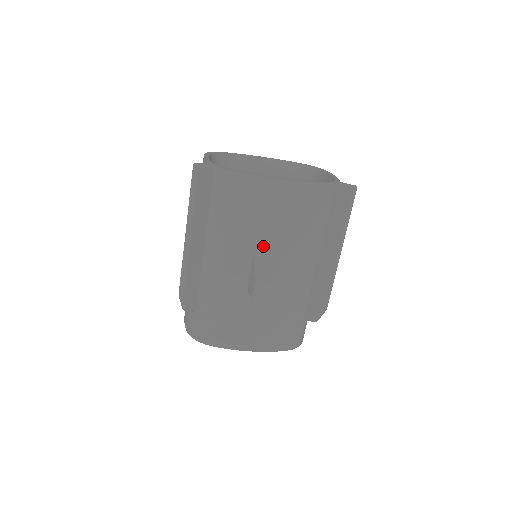
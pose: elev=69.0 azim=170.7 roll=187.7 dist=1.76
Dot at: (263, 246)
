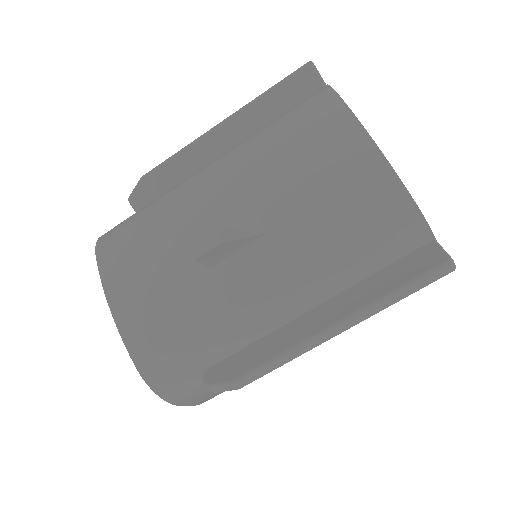
Dot at: (266, 197)
